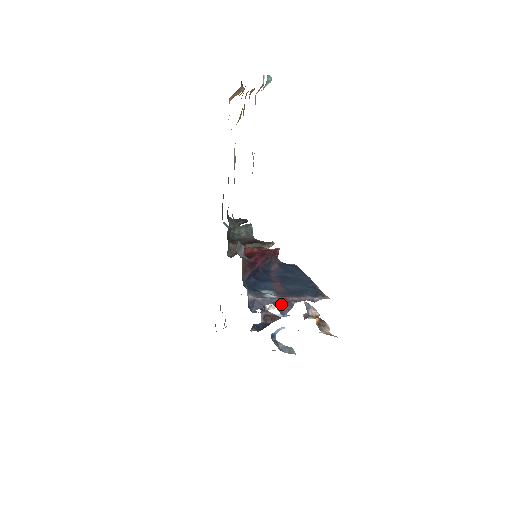
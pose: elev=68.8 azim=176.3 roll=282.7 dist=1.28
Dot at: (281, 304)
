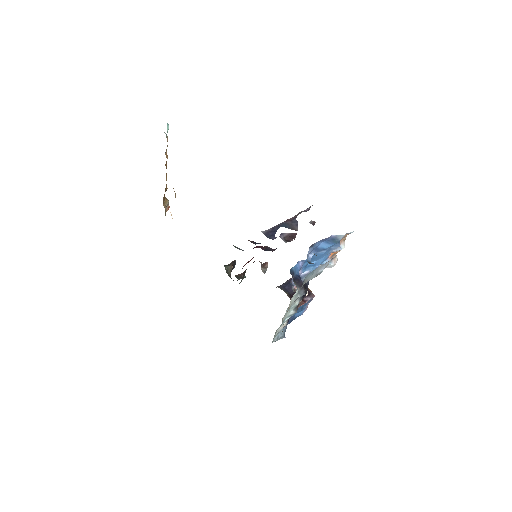
Dot at: (287, 225)
